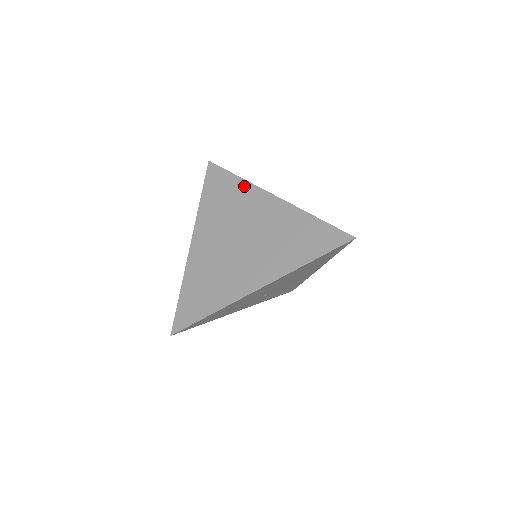
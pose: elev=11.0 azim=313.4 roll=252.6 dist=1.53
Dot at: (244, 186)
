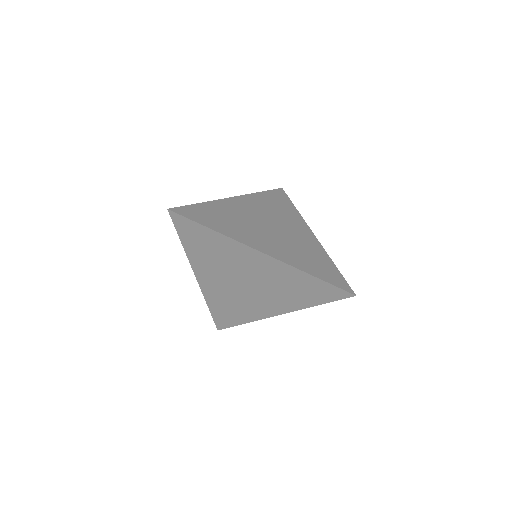
Dot at: (226, 241)
